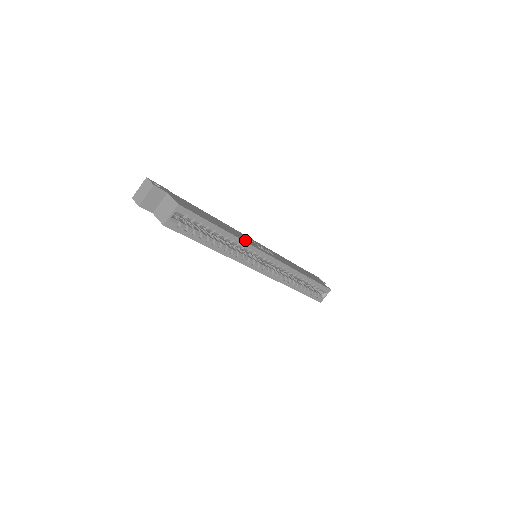
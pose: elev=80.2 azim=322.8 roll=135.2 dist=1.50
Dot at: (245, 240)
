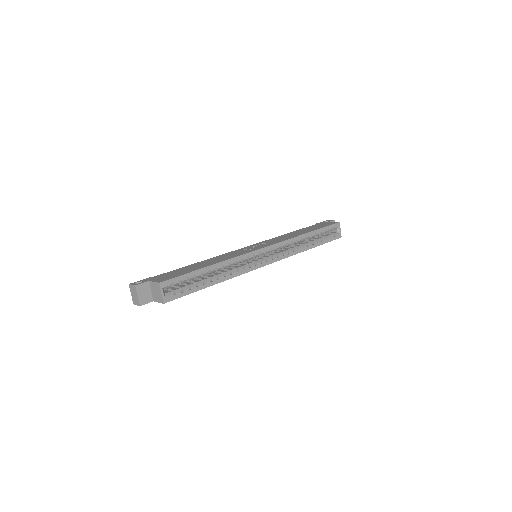
Dot at: (233, 256)
